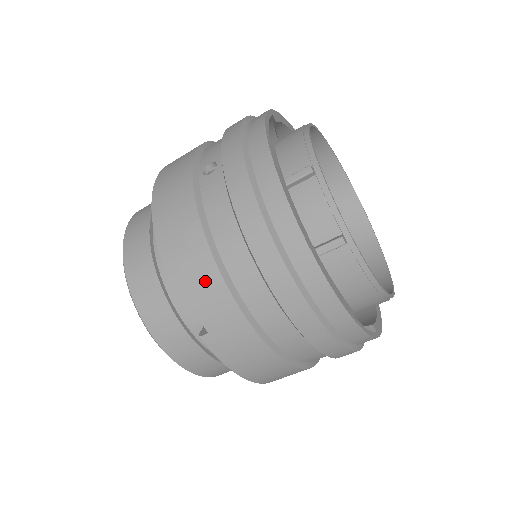
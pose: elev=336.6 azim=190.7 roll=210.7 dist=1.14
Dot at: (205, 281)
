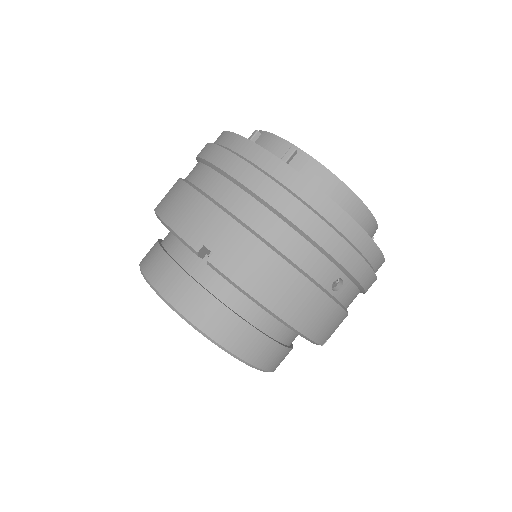
Dot at: (199, 212)
